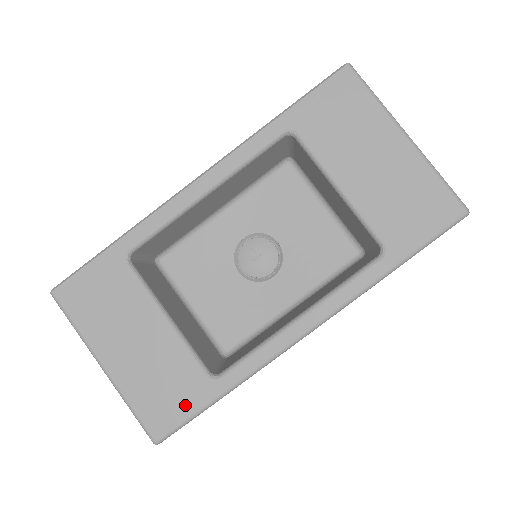
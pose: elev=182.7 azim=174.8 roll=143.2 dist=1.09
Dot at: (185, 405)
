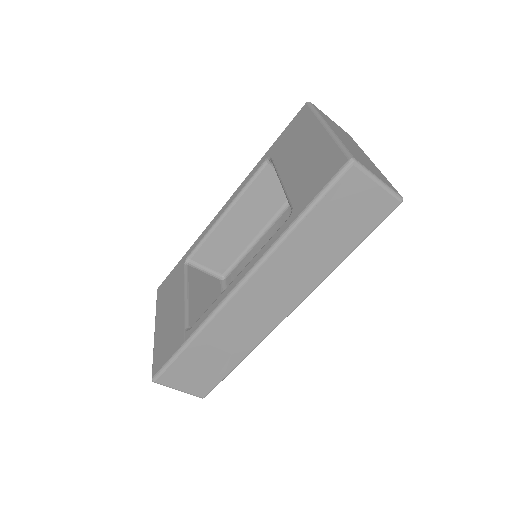
Dot at: (170, 351)
